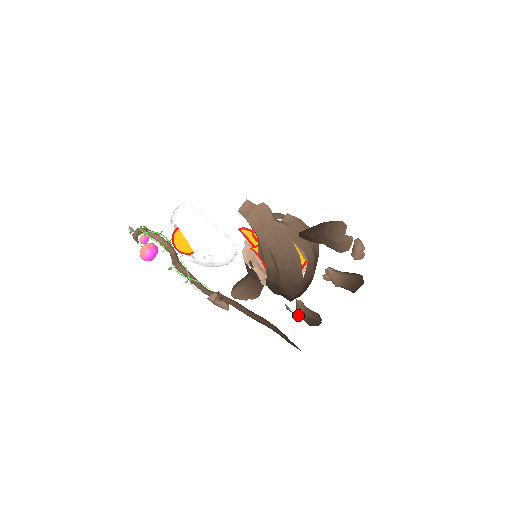
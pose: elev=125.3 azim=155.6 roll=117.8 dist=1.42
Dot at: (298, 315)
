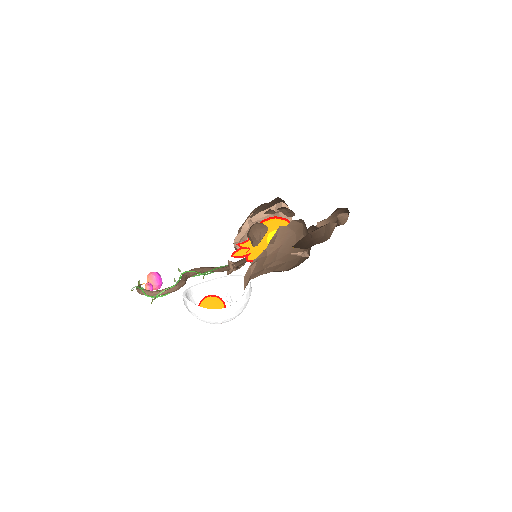
Dot at: occluded
